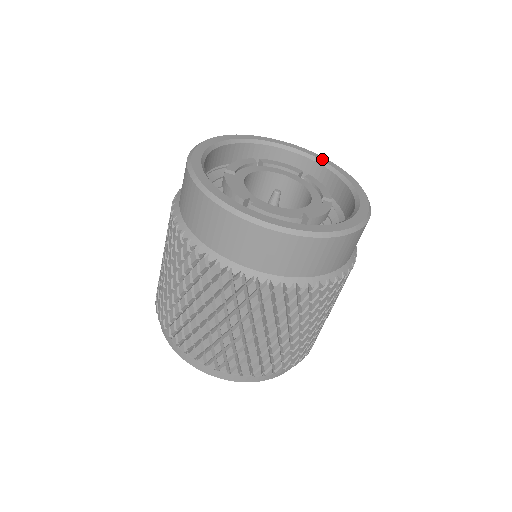
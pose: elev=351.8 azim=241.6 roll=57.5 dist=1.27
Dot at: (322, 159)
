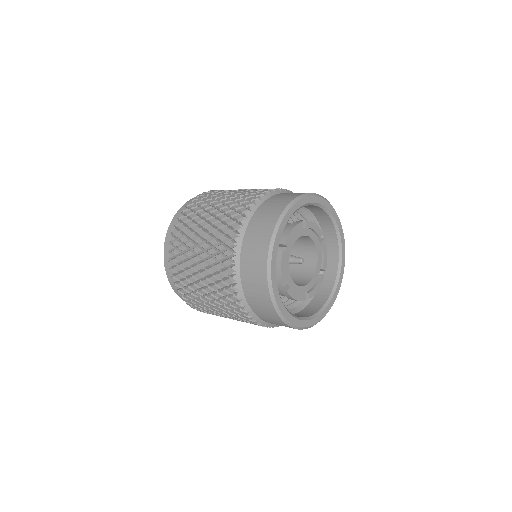
Dot at: (339, 226)
